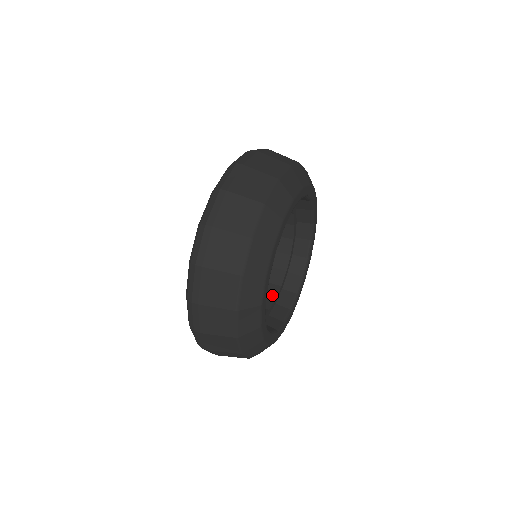
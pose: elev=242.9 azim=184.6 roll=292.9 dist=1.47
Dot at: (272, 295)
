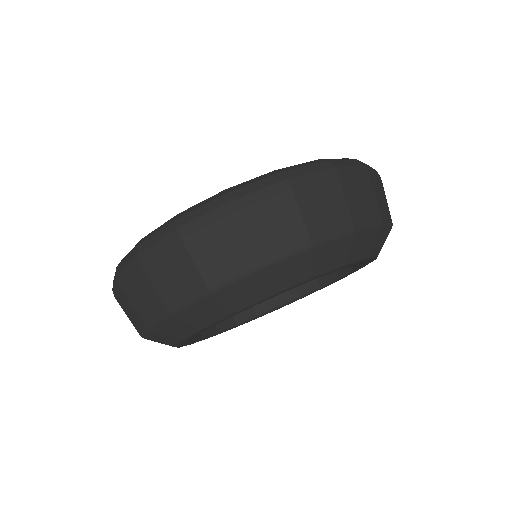
Dot at: occluded
